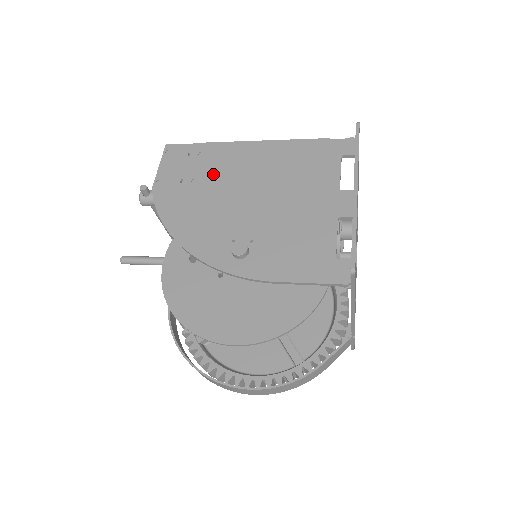
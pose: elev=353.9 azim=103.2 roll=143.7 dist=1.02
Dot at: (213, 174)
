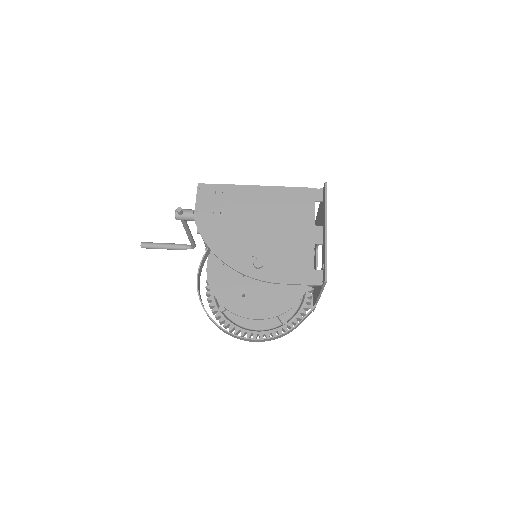
Dot at: (234, 209)
